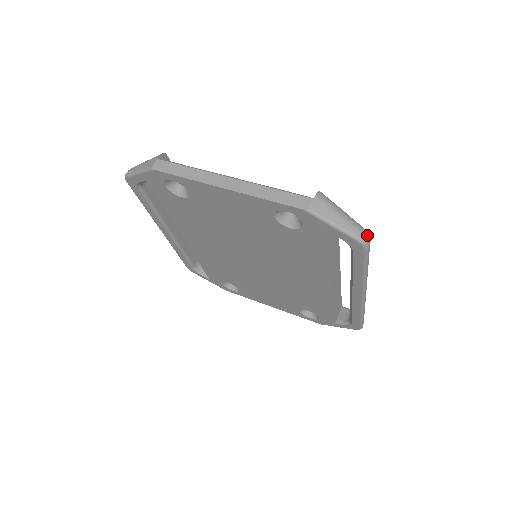
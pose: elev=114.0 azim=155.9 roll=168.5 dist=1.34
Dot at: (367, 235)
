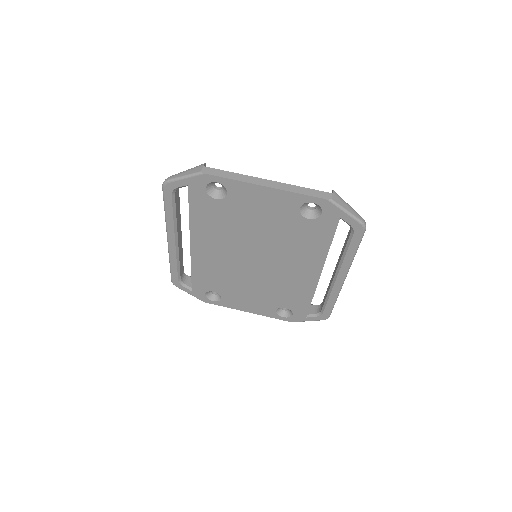
Dot at: (364, 221)
